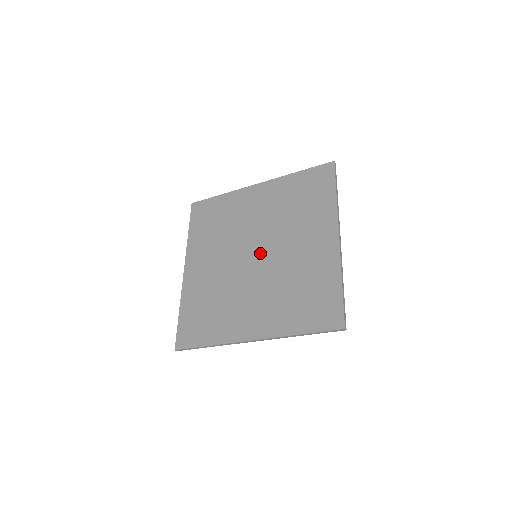
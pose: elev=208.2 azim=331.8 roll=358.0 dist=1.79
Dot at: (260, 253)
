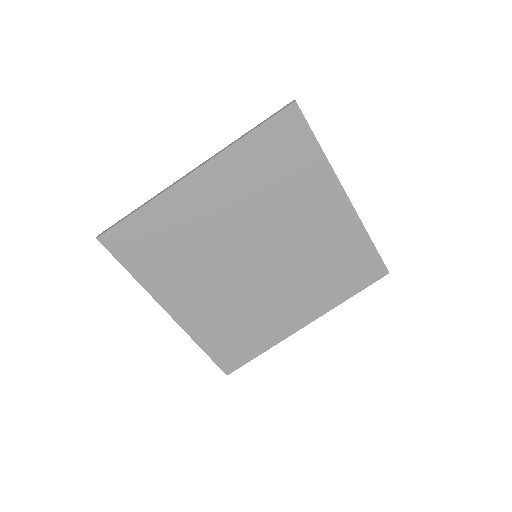
Dot at: (262, 253)
